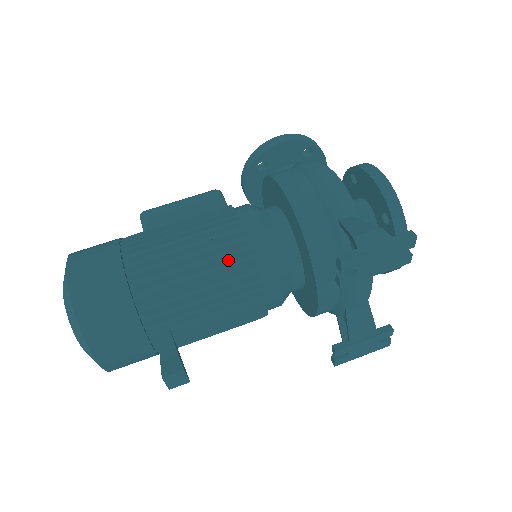
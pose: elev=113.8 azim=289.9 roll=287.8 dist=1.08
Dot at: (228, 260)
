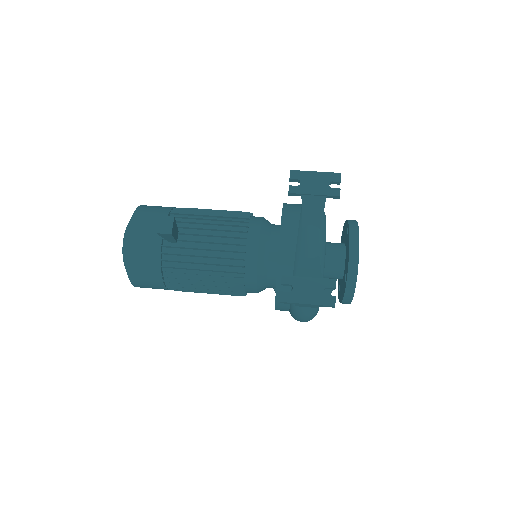
Dot at: occluded
